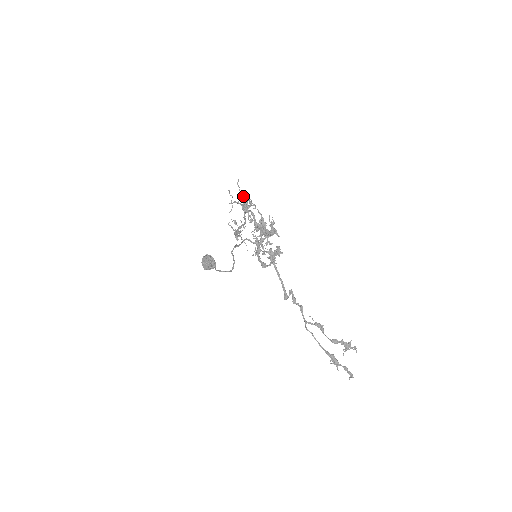
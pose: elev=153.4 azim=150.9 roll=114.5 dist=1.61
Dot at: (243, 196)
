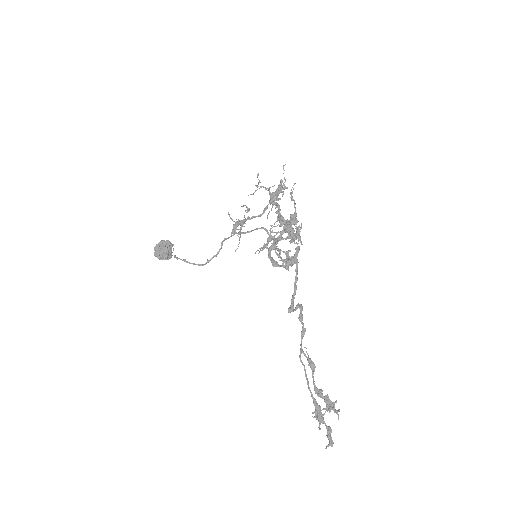
Dot at: occluded
